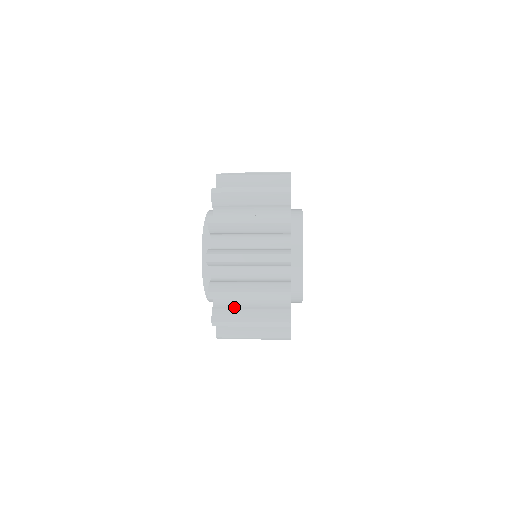
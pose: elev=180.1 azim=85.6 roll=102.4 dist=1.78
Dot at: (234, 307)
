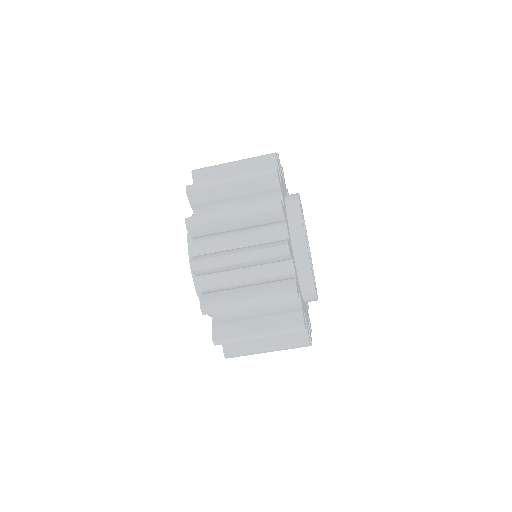
Dot at: occluded
